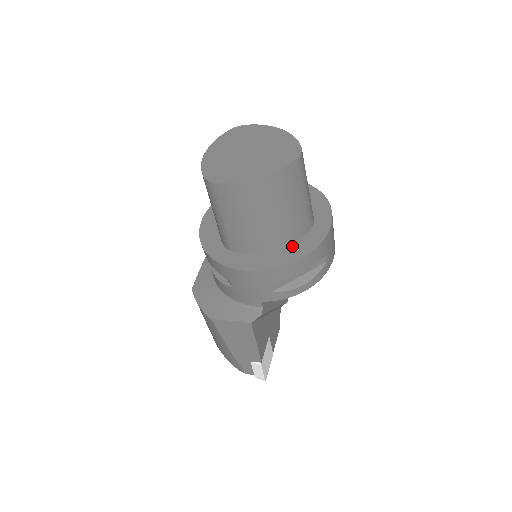
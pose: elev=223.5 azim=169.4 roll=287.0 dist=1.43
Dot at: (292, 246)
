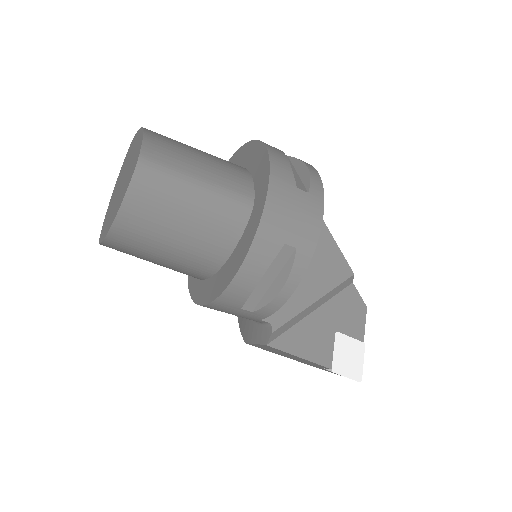
Dot at: (233, 255)
